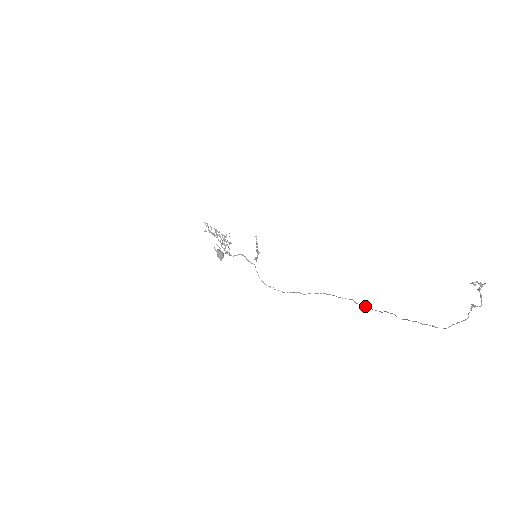
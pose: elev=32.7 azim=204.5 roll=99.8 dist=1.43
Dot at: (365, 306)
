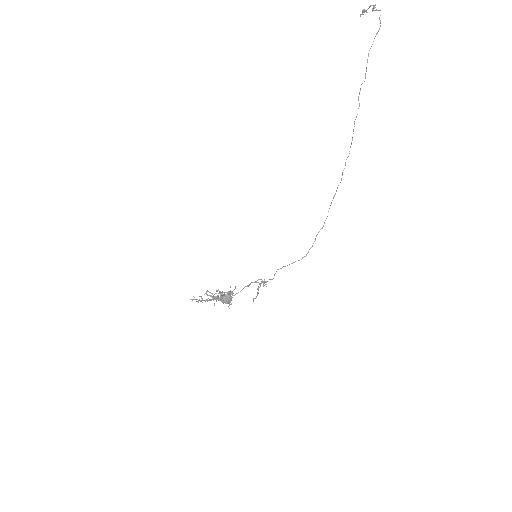
Dot at: occluded
